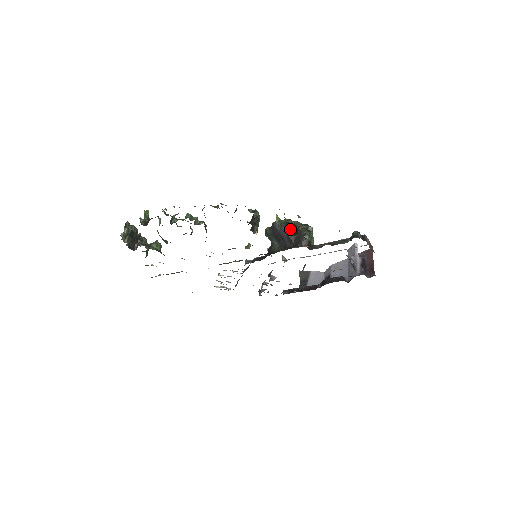
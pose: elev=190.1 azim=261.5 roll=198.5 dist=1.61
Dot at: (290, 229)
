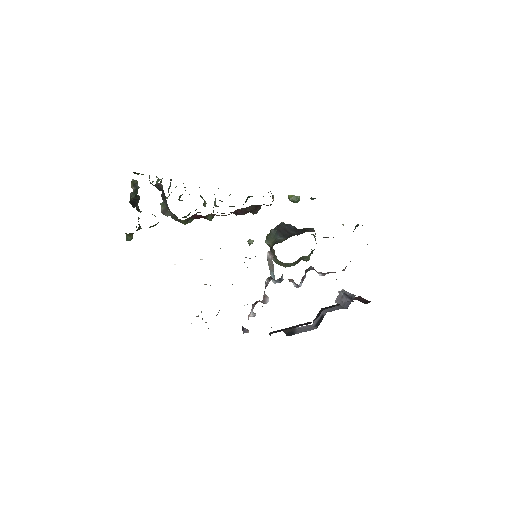
Dot at: occluded
